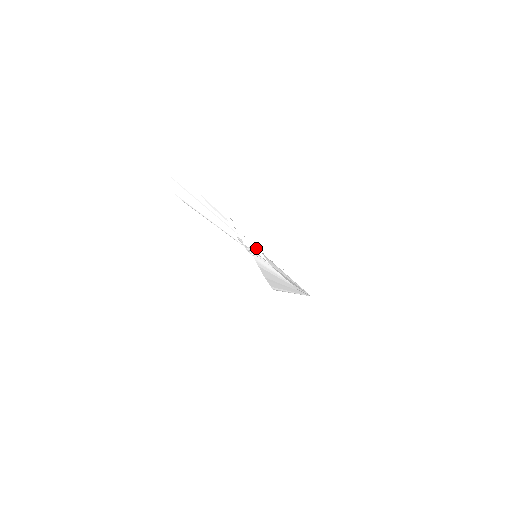
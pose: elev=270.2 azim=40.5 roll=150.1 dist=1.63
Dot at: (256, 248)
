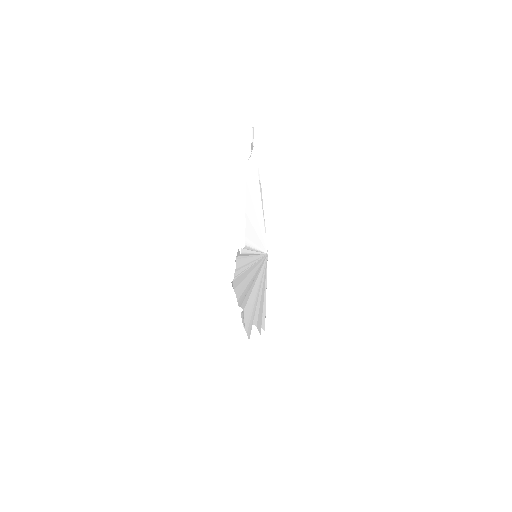
Dot at: occluded
